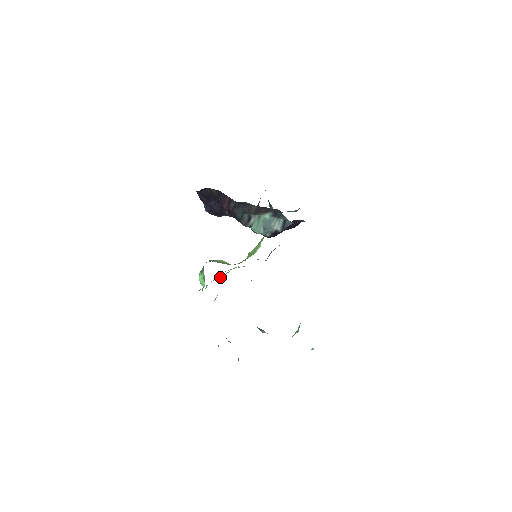
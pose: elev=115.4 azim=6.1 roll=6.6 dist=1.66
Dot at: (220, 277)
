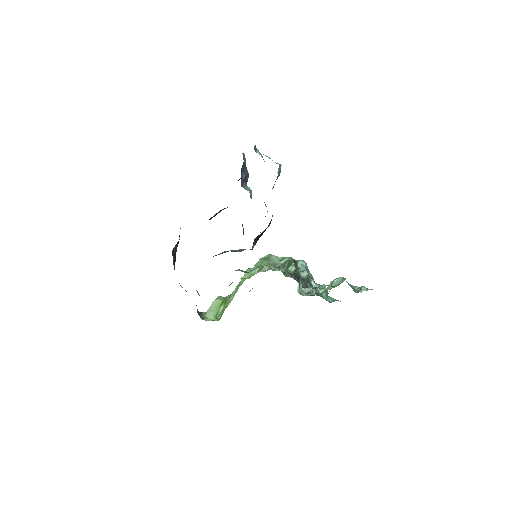
Dot at: occluded
